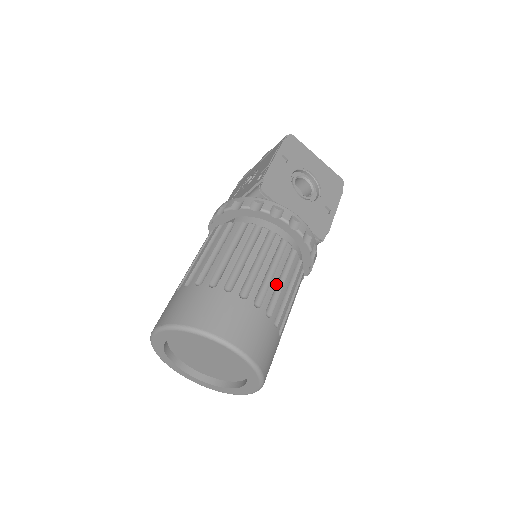
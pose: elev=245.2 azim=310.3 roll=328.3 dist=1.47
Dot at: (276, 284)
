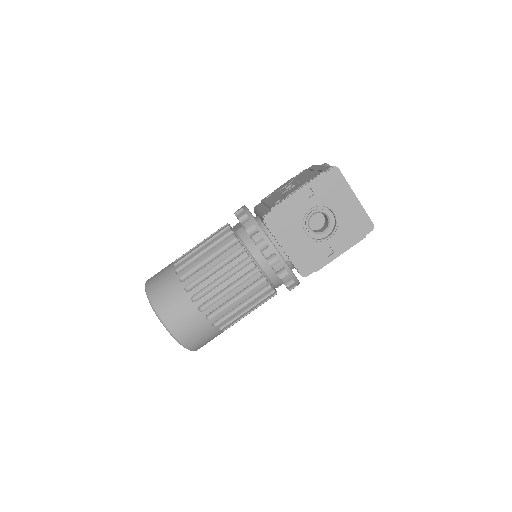
Dot at: (228, 300)
